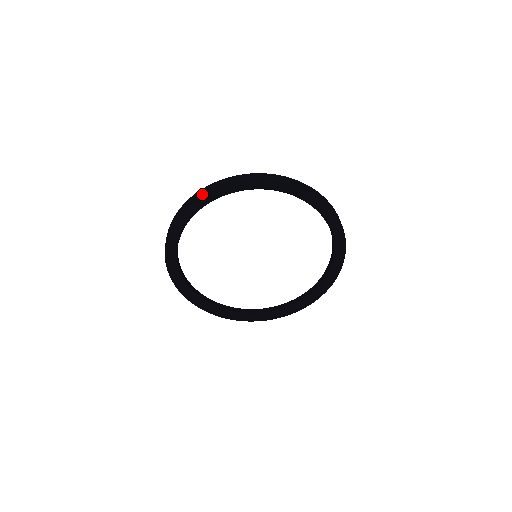
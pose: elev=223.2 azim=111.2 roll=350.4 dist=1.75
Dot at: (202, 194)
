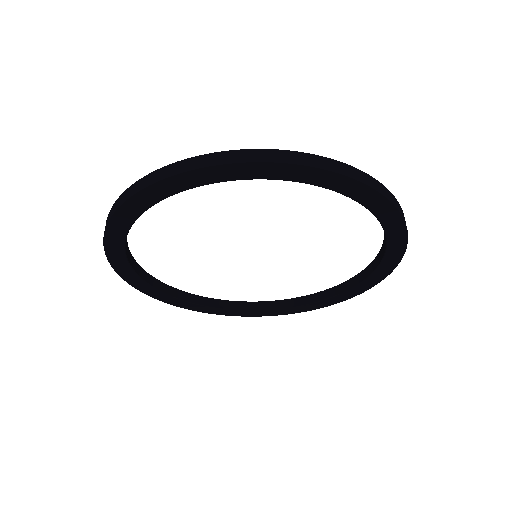
Dot at: (110, 221)
